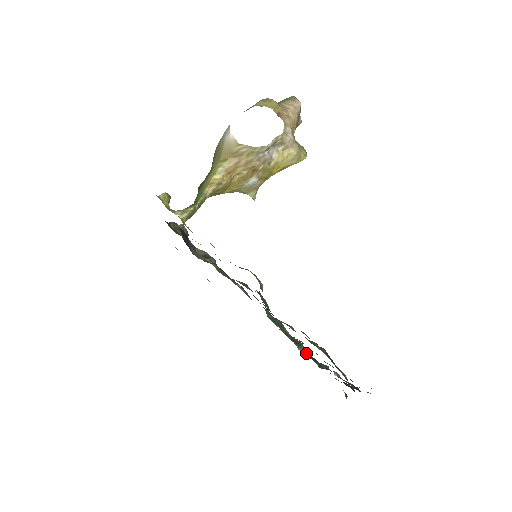
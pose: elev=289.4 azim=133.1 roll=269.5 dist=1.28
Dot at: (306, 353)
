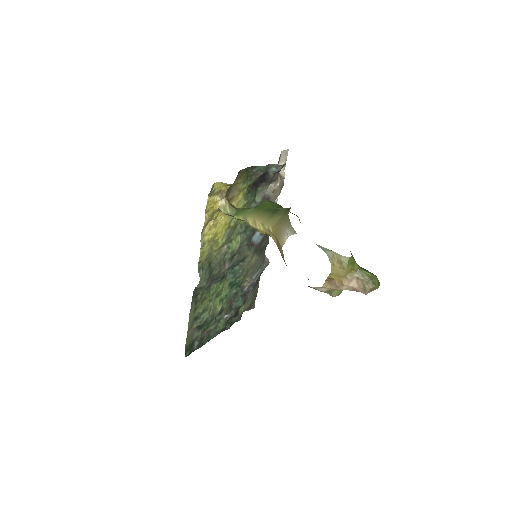
Dot at: (245, 288)
